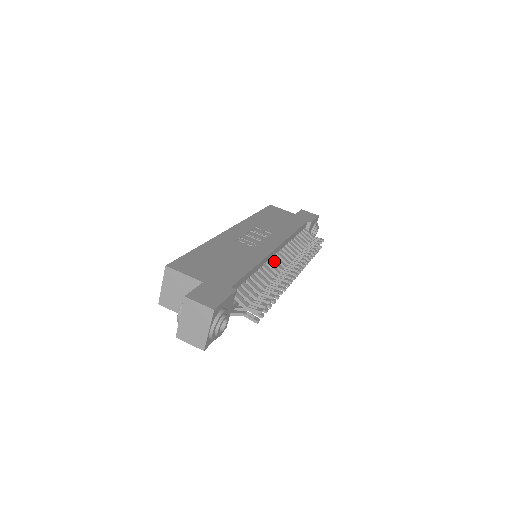
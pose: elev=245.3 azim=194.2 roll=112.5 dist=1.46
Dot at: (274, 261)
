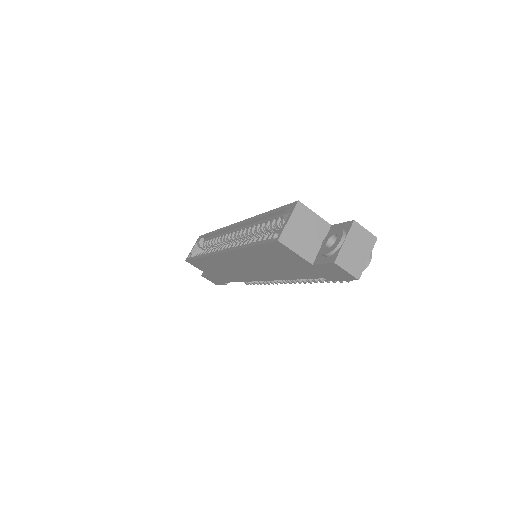
Dot at: occluded
